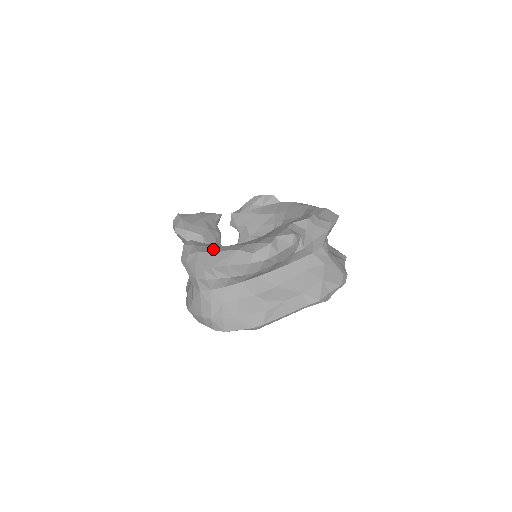
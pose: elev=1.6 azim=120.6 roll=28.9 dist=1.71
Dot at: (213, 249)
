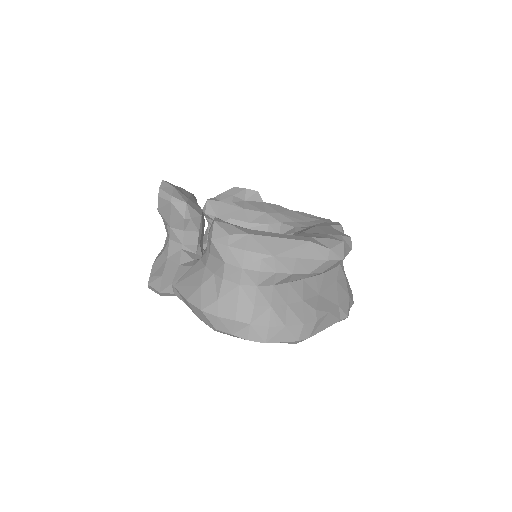
Dot at: (268, 234)
